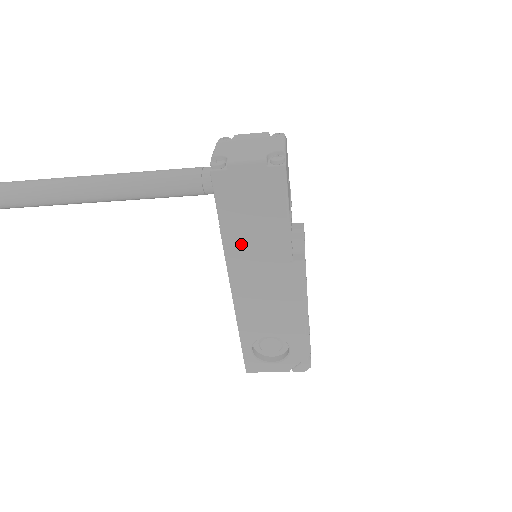
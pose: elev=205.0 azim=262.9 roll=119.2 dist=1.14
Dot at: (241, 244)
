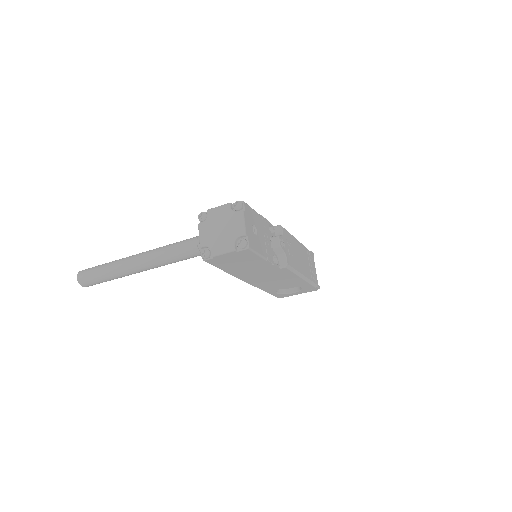
Dot at: (242, 272)
